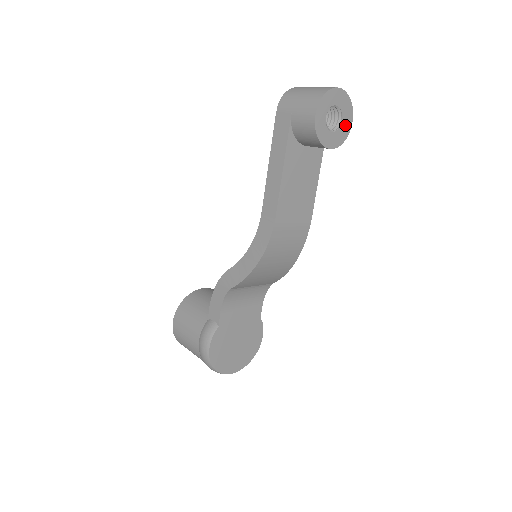
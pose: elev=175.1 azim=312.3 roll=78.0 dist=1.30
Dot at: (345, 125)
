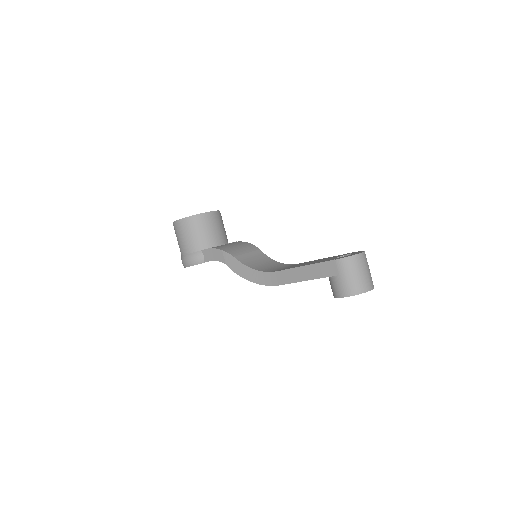
Dot at: occluded
